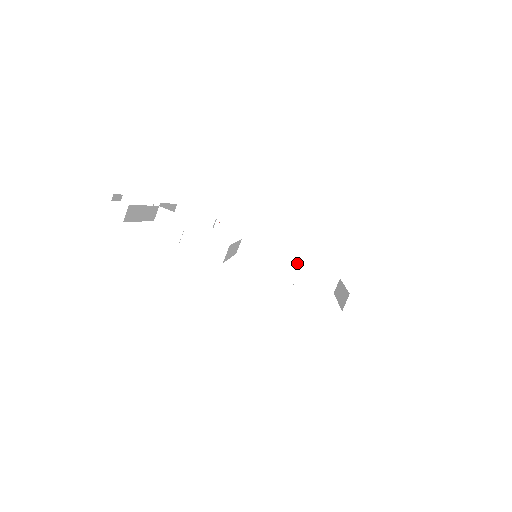
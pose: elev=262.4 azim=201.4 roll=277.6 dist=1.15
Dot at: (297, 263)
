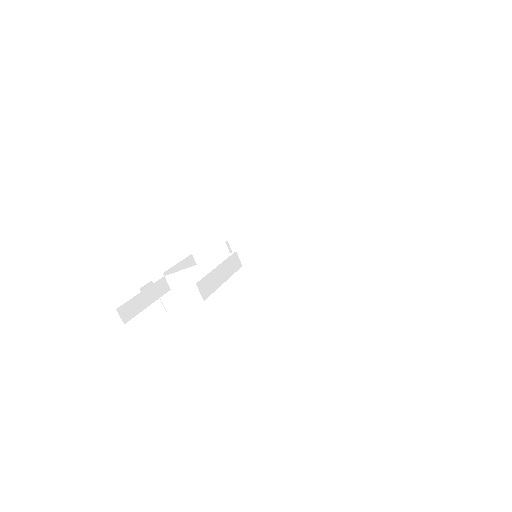
Dot at: (292, 234)
